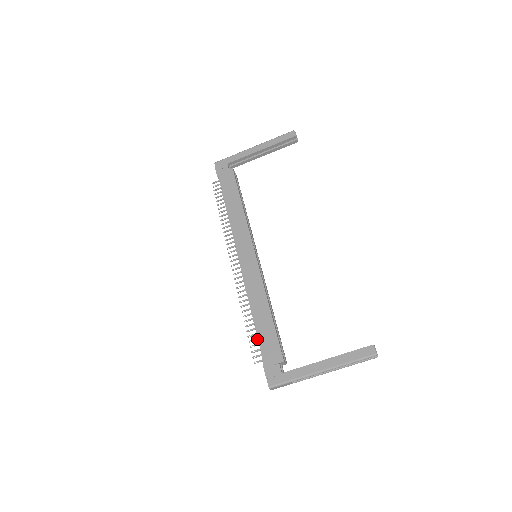
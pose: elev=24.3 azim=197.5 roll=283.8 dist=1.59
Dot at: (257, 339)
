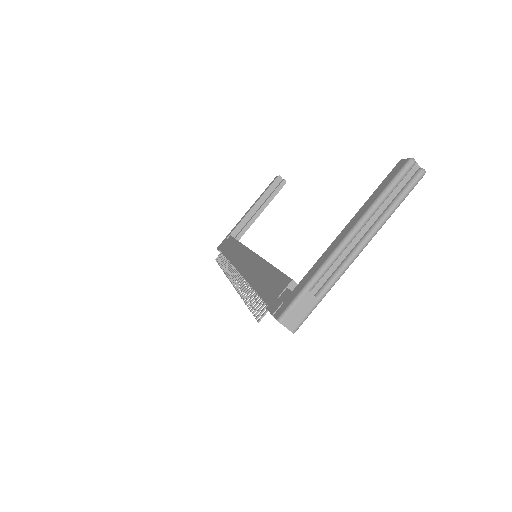
Dot at: (259, 299)
